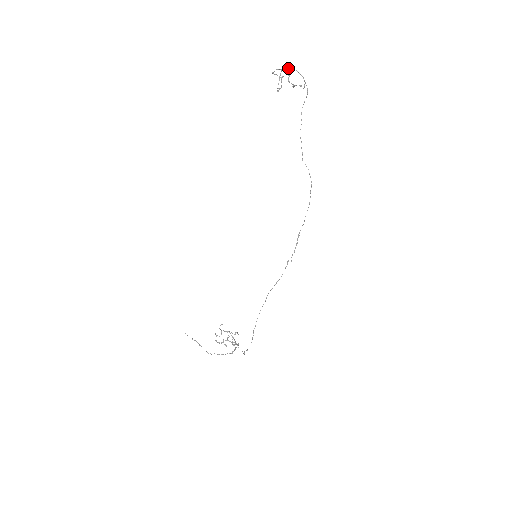
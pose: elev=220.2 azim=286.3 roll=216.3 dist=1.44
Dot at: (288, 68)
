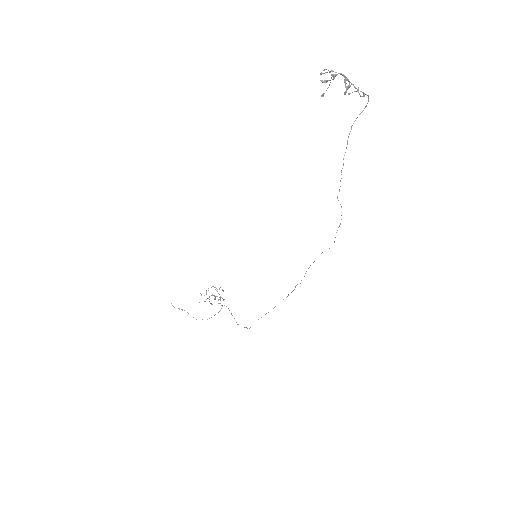
Dot at: (351, 84)
